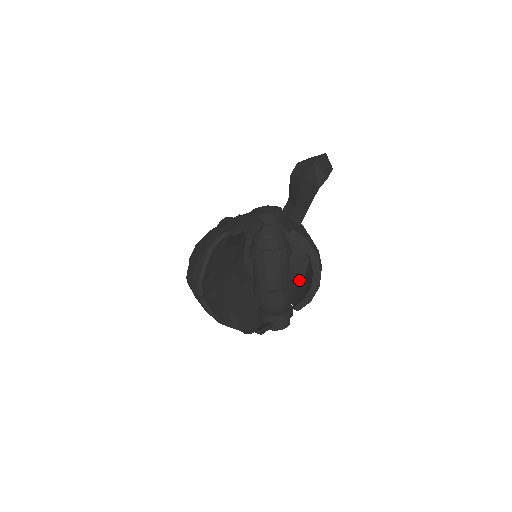
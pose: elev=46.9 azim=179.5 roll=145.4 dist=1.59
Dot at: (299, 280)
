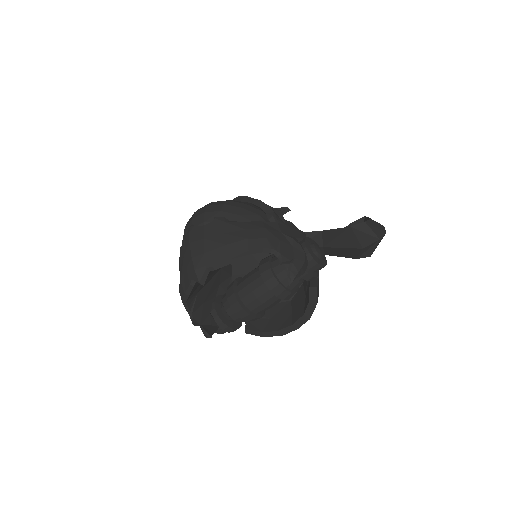
Dot at: occluded
